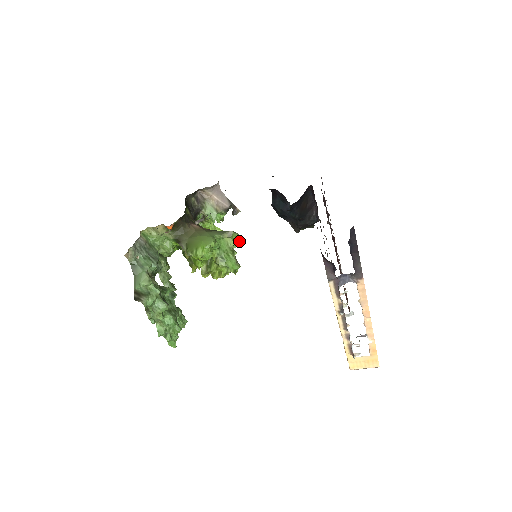
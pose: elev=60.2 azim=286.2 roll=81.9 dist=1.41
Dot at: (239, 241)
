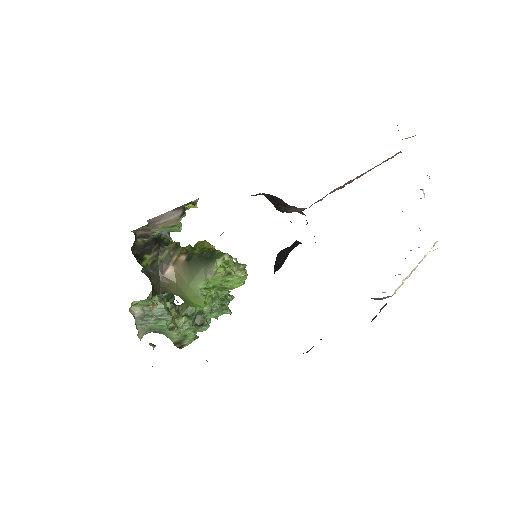
Dot at: occluded
